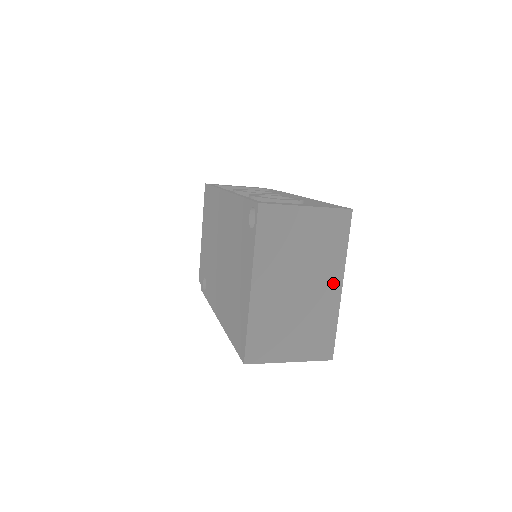
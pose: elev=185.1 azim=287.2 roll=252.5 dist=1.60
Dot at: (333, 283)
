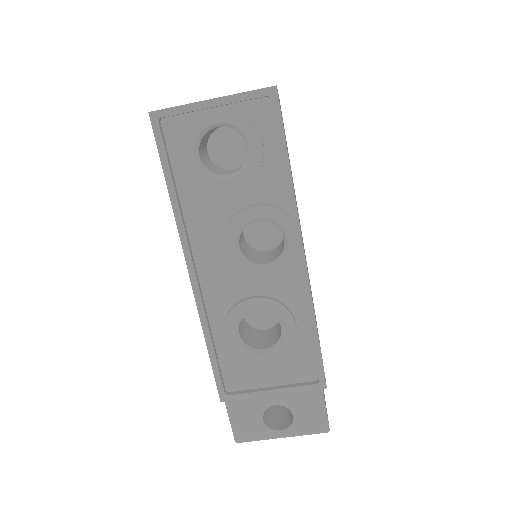
Dot at: occluded
